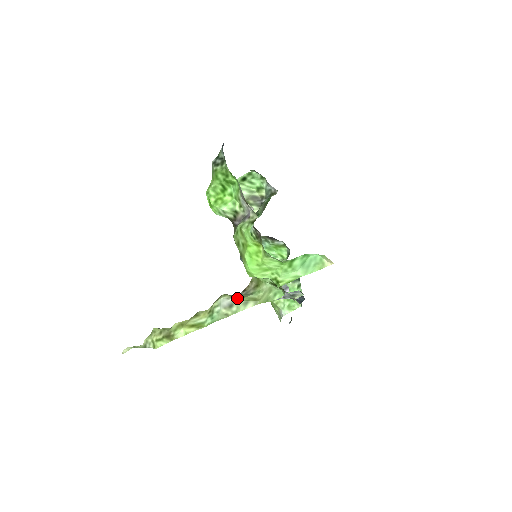
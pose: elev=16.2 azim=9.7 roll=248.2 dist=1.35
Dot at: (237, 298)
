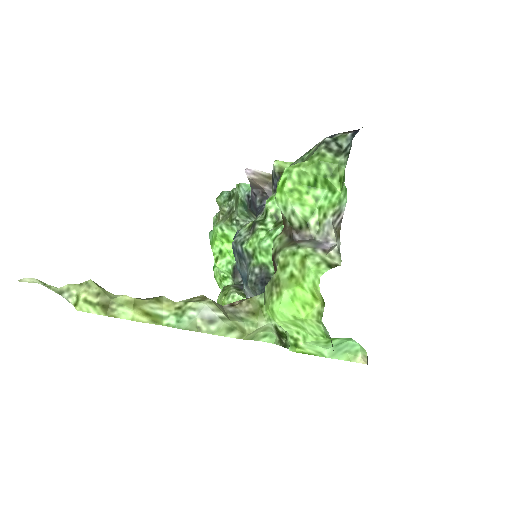
Dot at: (224, 316)
